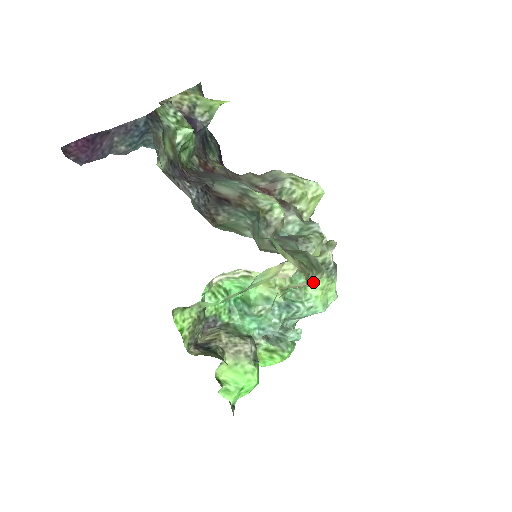
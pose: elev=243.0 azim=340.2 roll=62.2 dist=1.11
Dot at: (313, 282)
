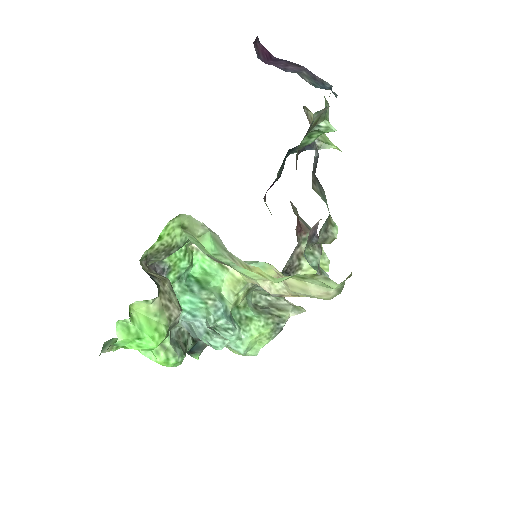
Dot at: (260, 322)
